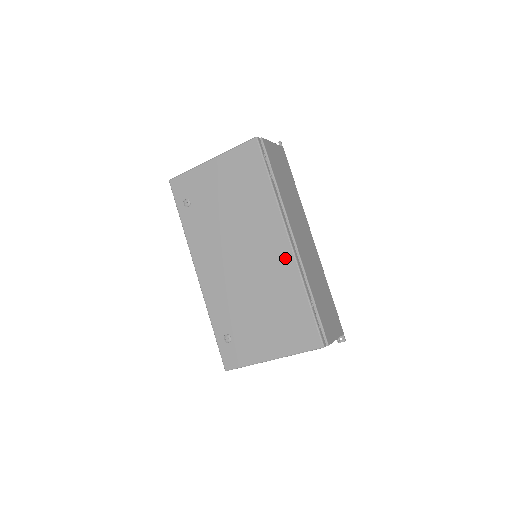
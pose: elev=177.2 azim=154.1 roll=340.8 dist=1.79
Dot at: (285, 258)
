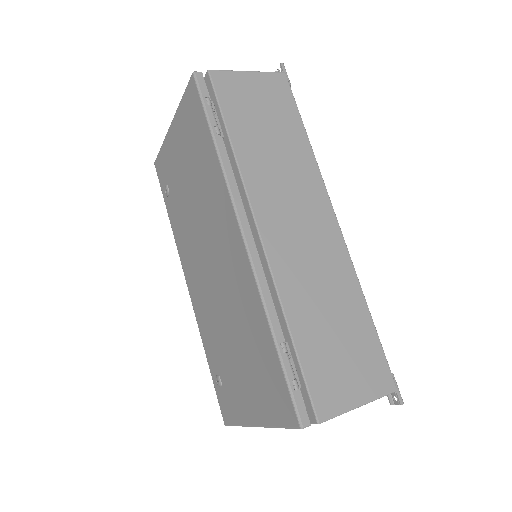
Dot at: (243, 266)
